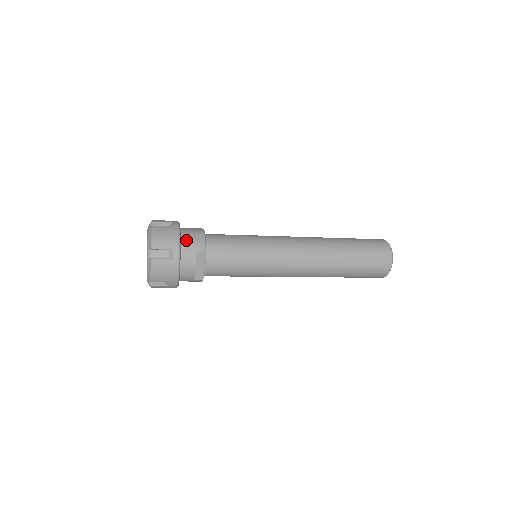
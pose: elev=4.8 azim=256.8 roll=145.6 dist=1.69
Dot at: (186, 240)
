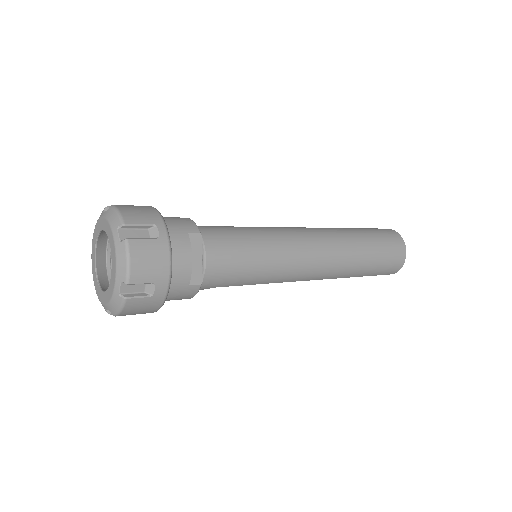
Dot at: (167, 221)
